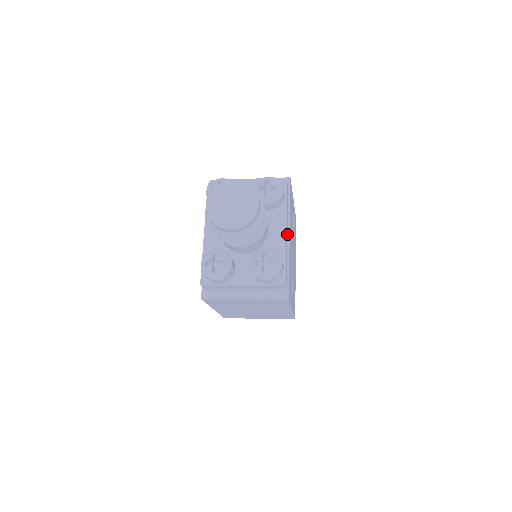
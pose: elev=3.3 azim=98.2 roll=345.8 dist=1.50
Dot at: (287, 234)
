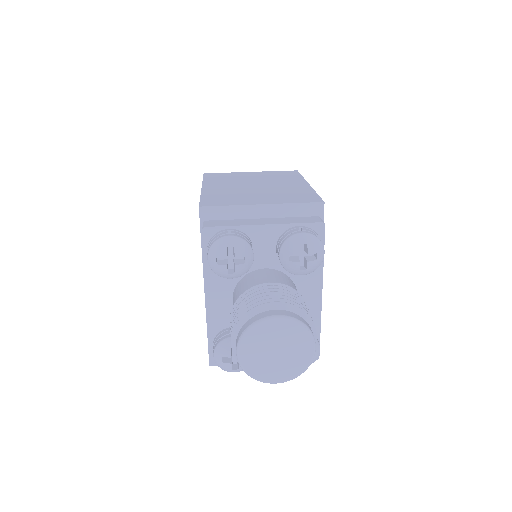
Dot at: occluded
